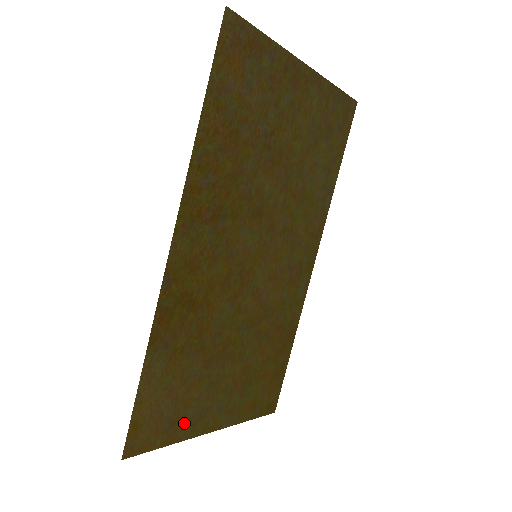
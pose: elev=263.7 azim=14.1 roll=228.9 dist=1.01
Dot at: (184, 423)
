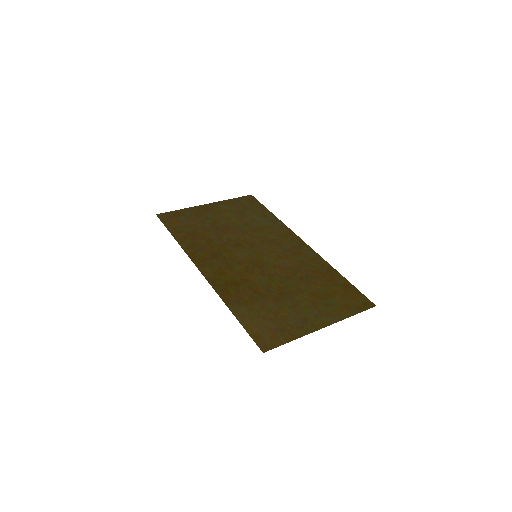
Dot at: (293, 328)
